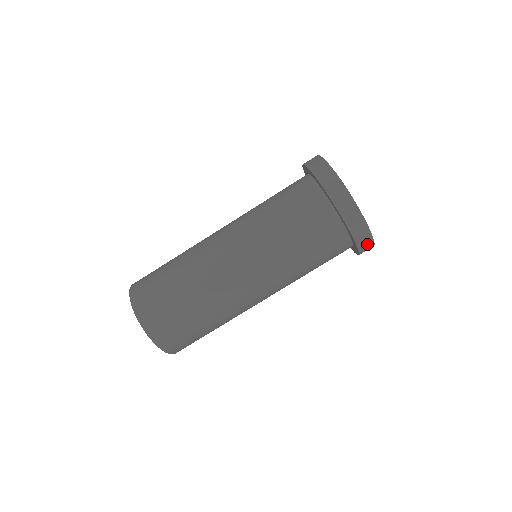
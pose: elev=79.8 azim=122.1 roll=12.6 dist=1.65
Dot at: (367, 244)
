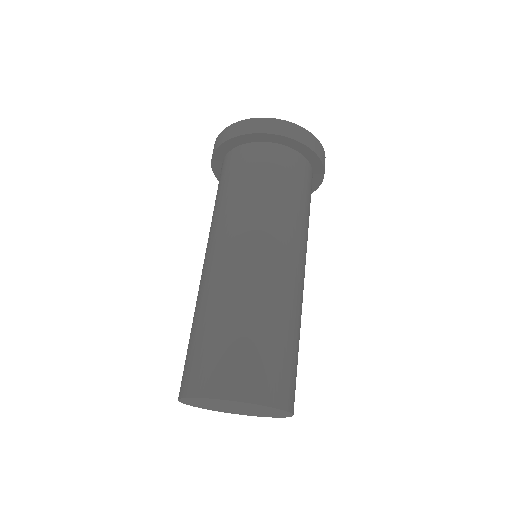
Dot at: (267, 125)
